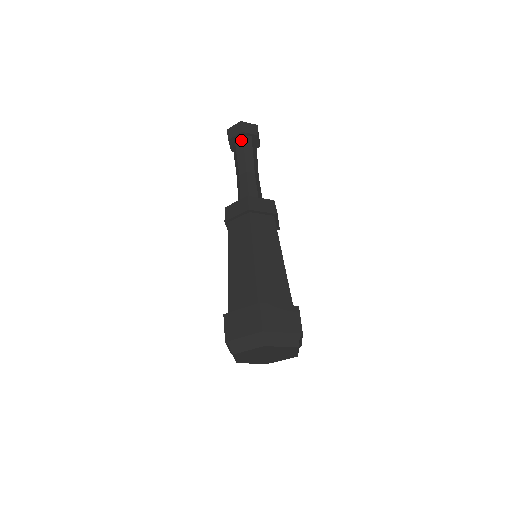
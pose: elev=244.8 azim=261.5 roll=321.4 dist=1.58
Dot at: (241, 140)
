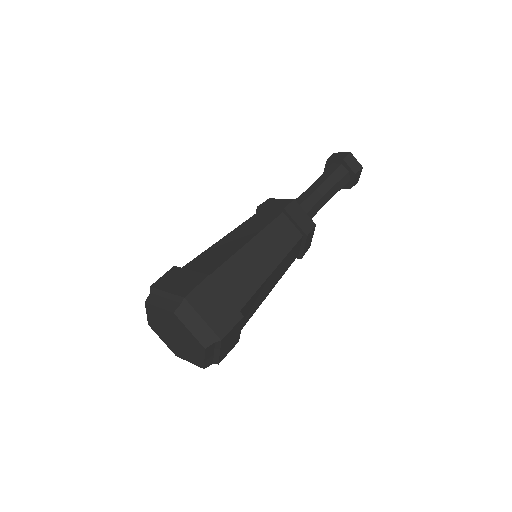
Dot at: (337, 166)
